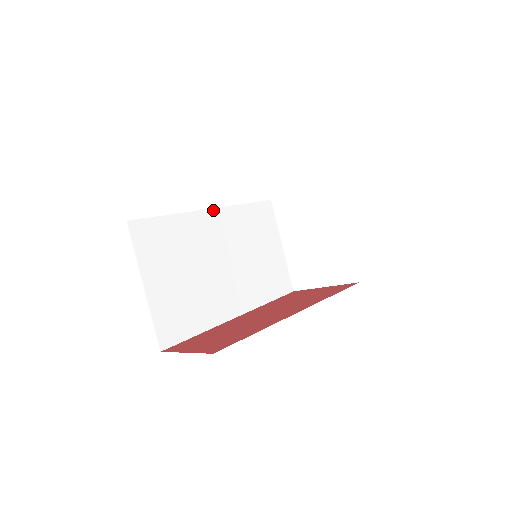
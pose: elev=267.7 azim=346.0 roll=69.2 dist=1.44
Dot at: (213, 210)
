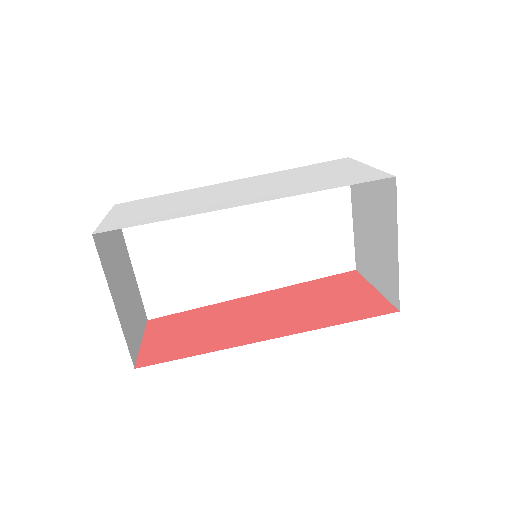
Dot at: occluded
